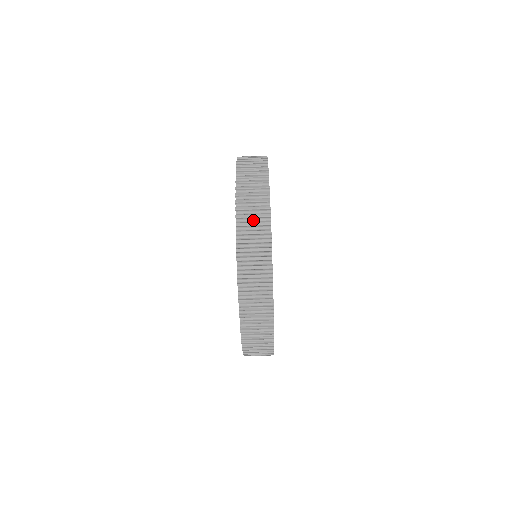
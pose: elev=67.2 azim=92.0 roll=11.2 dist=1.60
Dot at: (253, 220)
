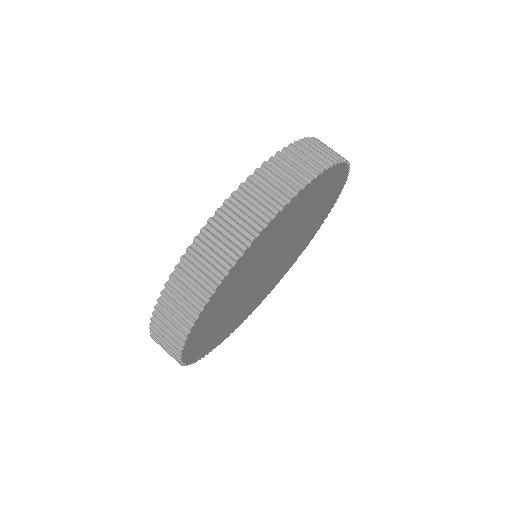
Dot at: occluded
